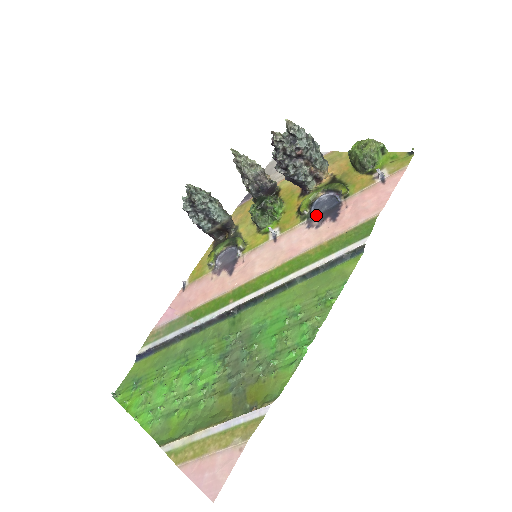
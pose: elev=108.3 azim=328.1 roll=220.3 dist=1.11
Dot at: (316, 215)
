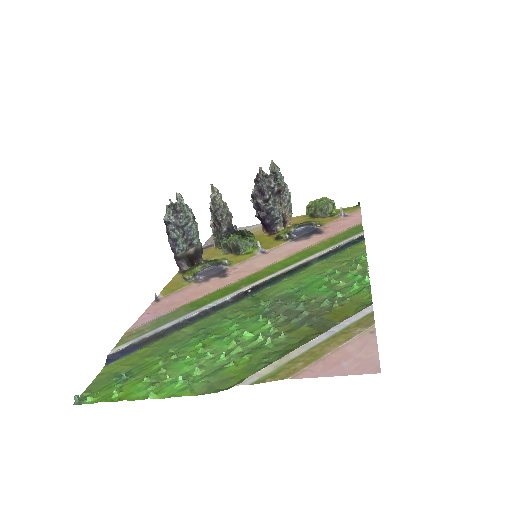
Dot at: (299, 236)
